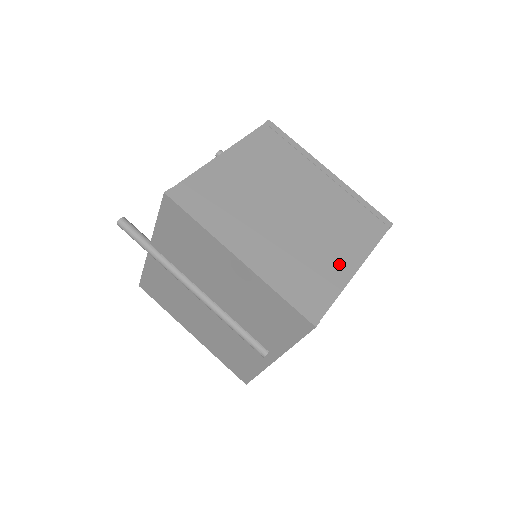
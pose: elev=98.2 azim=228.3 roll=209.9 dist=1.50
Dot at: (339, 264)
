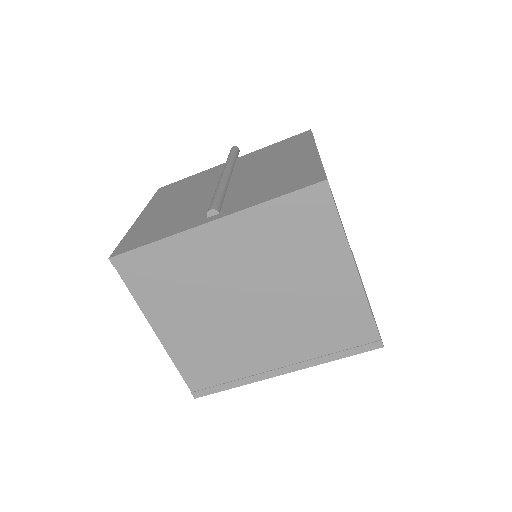
Dot at: occluded
